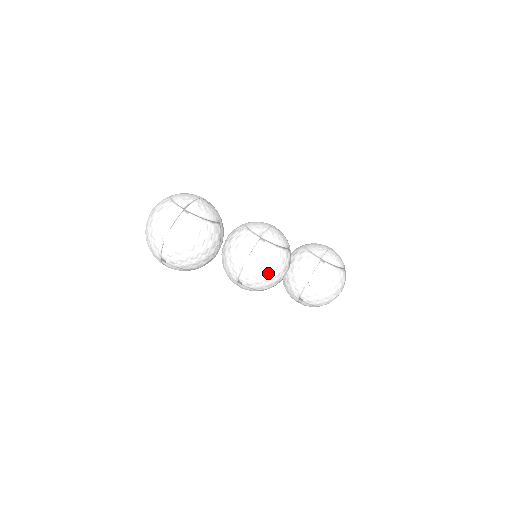
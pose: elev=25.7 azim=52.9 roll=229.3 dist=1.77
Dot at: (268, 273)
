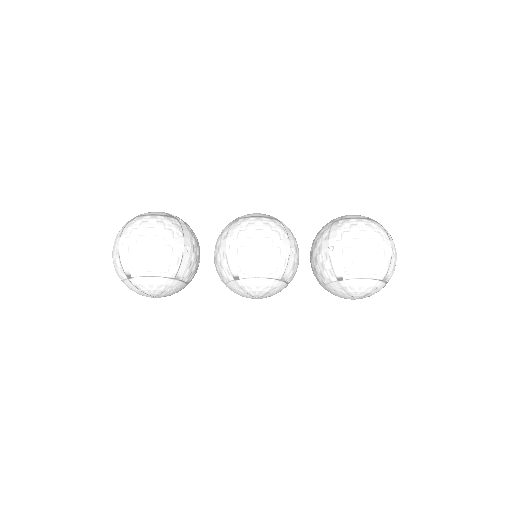
Dot at: (255, 243)
